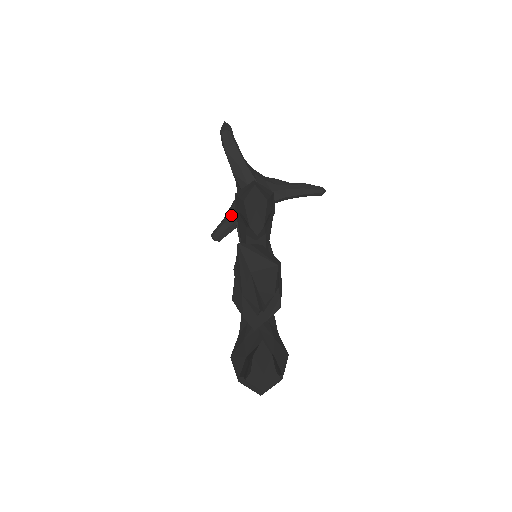
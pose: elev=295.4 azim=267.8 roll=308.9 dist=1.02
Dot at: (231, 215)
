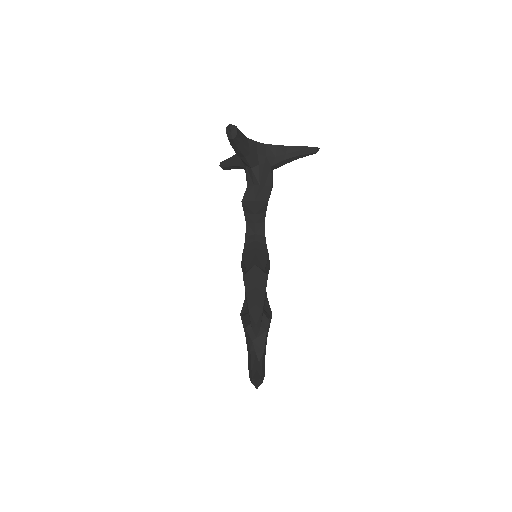
Dot at: (237, 165)
